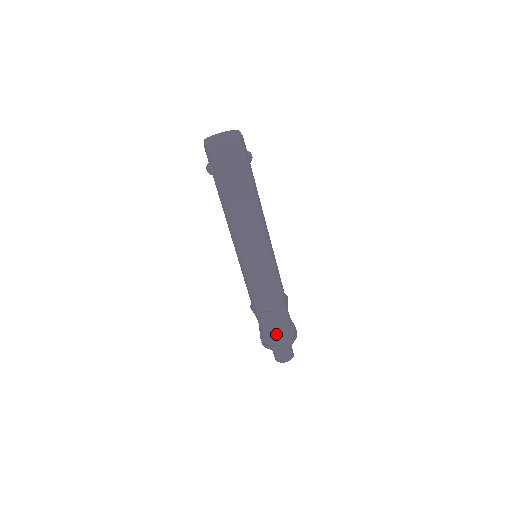
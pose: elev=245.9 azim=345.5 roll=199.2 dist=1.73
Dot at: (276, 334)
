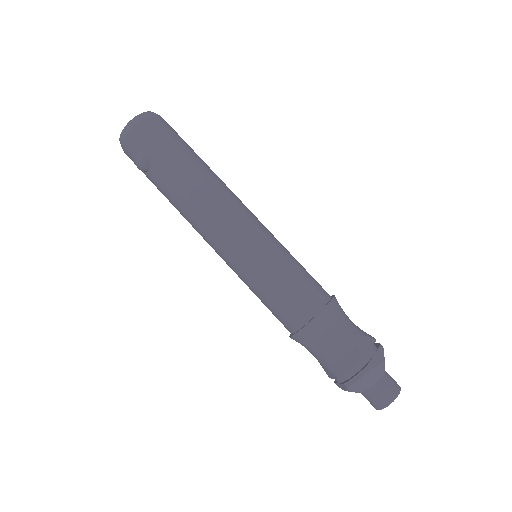
Dot at: (354, 344)
